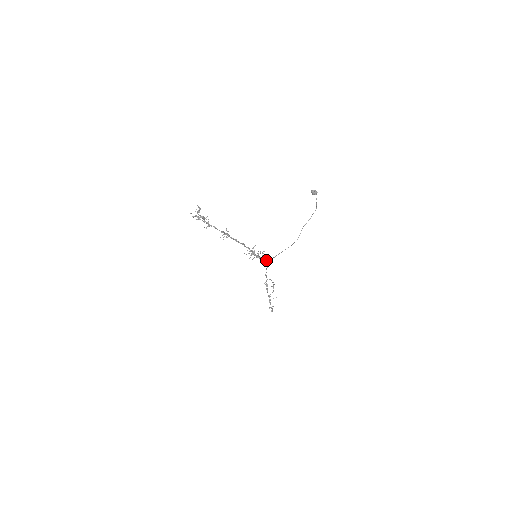
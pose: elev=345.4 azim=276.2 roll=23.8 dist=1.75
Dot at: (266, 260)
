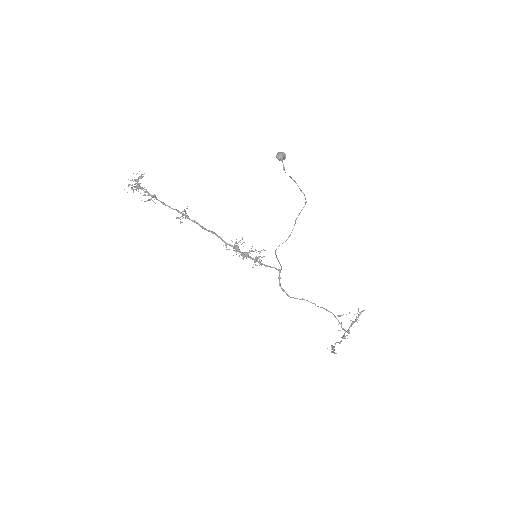
Dot at: occluded
